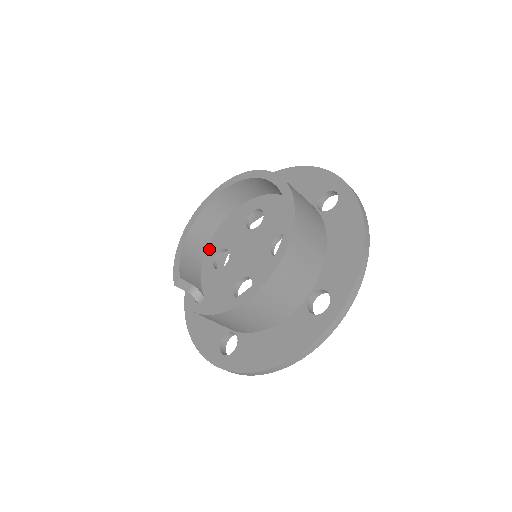
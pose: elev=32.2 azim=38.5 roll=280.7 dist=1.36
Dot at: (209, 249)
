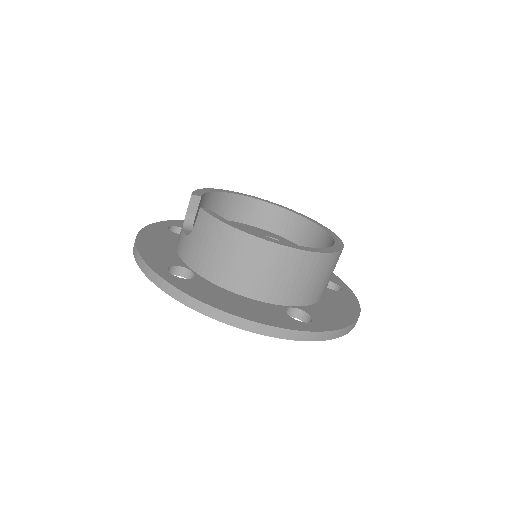
Dot at: occluded
